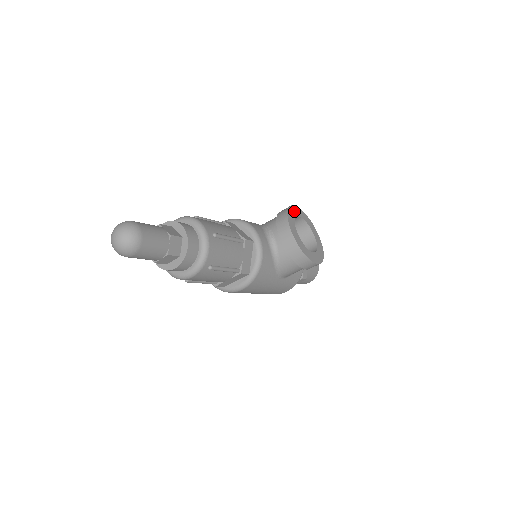
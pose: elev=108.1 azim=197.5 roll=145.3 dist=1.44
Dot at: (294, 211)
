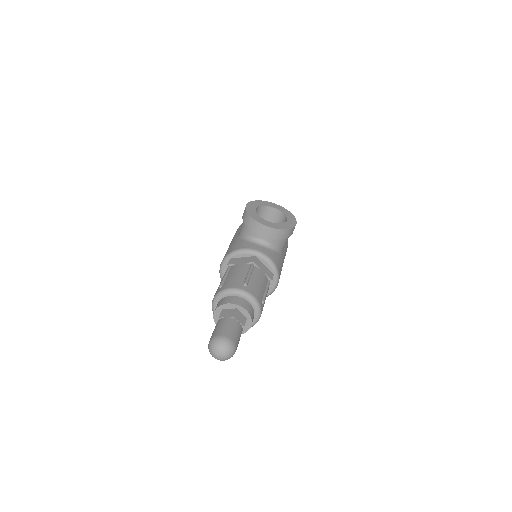
Dot at: (250, 210)
